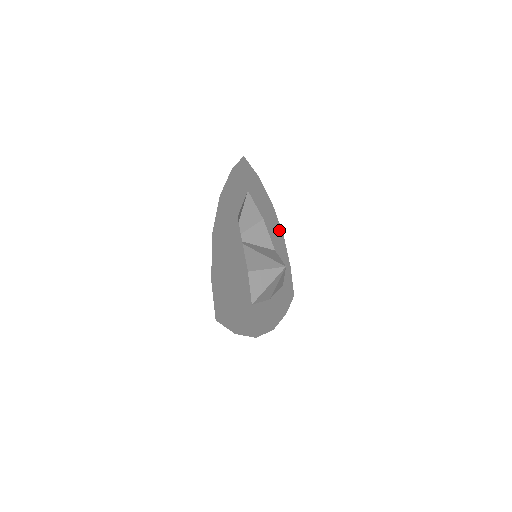
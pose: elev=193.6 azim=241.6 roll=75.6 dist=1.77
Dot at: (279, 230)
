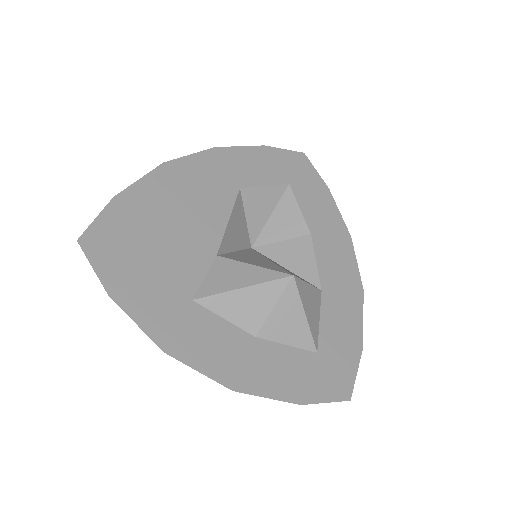
Dot at: (353, 277)
